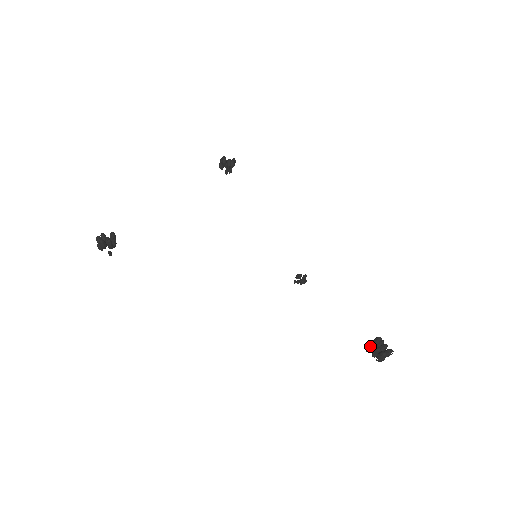
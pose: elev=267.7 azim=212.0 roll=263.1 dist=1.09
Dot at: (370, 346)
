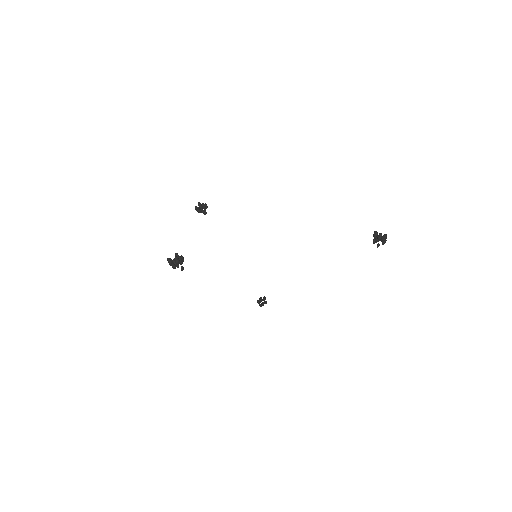
Dot at: (374, 238)
